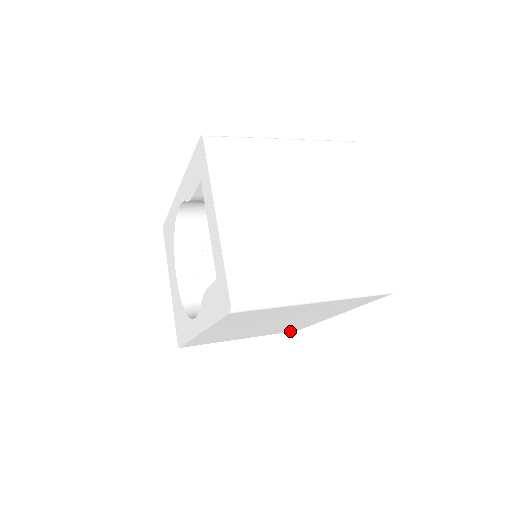
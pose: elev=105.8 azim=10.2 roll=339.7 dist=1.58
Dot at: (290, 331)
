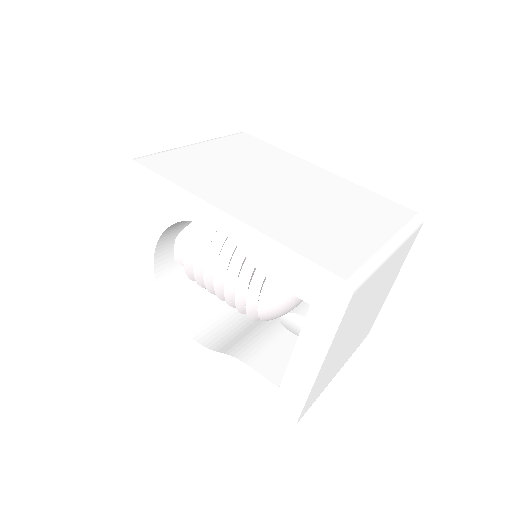
Dot at: occluded
